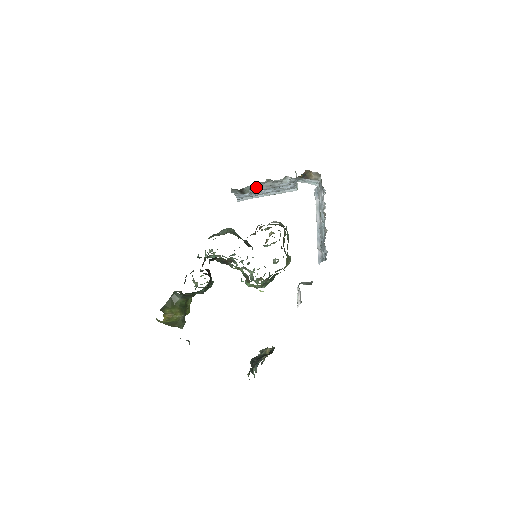
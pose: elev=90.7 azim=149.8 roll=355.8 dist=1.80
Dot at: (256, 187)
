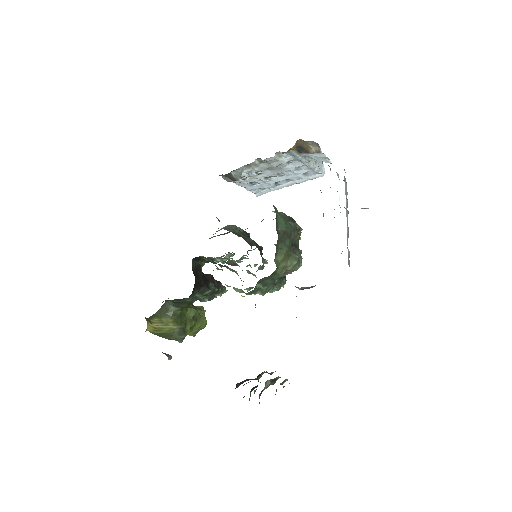
Dot at: (252, 172)
